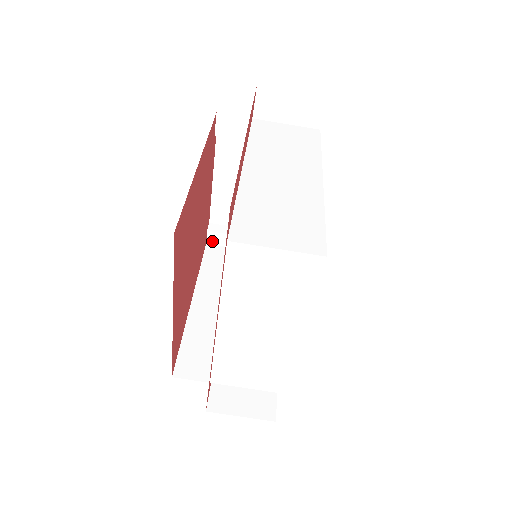
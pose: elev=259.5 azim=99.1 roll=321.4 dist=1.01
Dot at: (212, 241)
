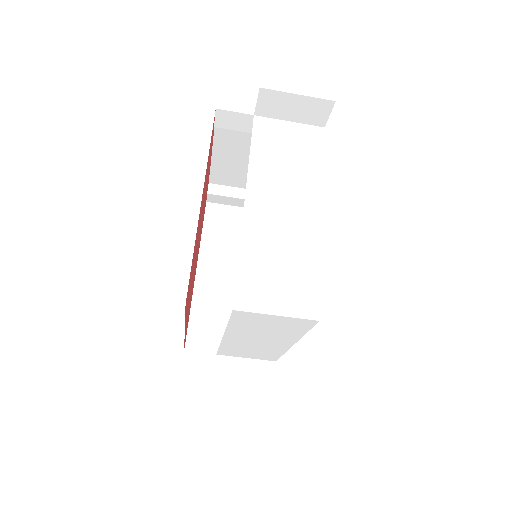
Dot at: (212, 200)
